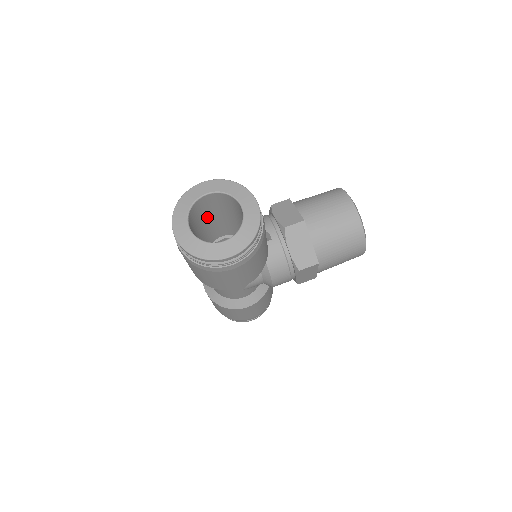
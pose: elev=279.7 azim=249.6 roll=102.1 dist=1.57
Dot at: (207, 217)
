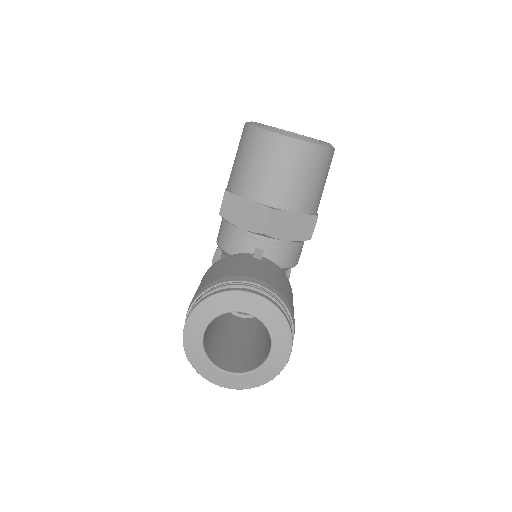
Dot at: occluded
